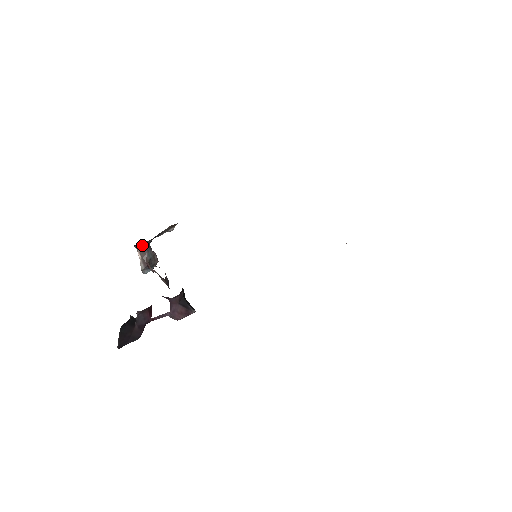
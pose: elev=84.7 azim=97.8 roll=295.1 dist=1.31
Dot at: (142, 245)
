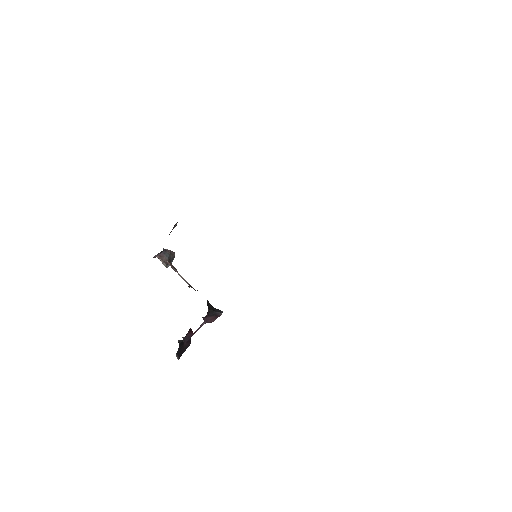
Dot at: (158, 254)
